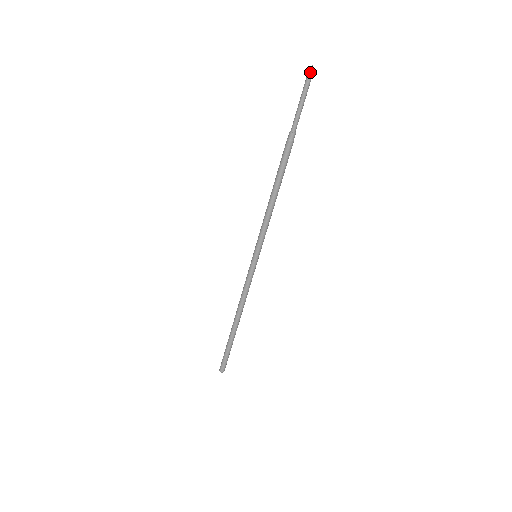
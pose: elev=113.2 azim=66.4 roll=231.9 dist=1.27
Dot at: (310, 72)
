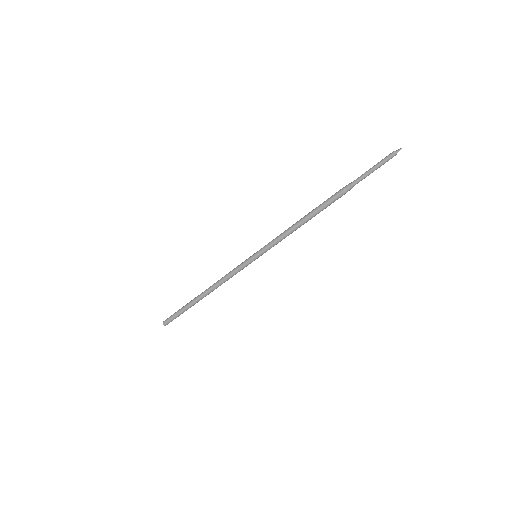
Dot at: (396, 153)
